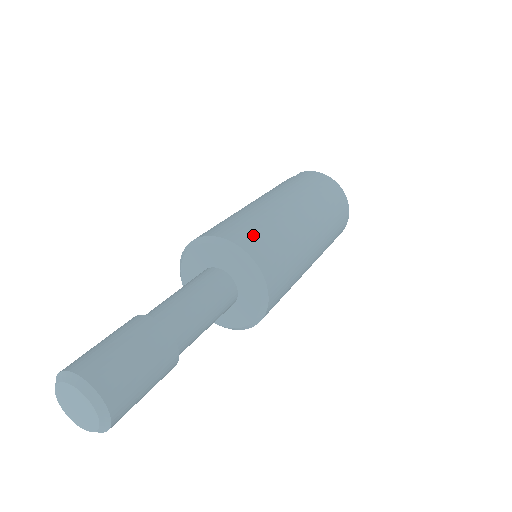
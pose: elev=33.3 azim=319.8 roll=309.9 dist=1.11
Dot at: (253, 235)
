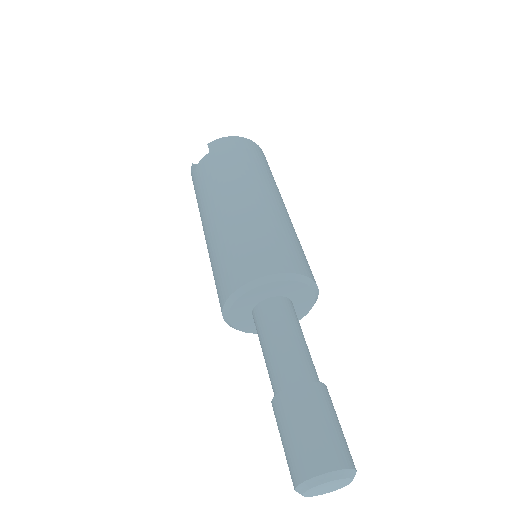
Dot at: (279, 252)
